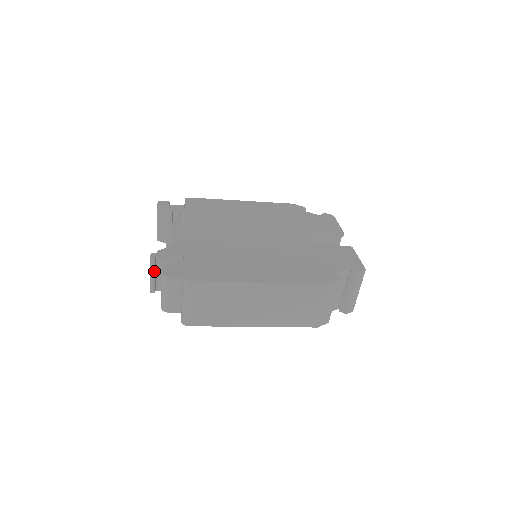
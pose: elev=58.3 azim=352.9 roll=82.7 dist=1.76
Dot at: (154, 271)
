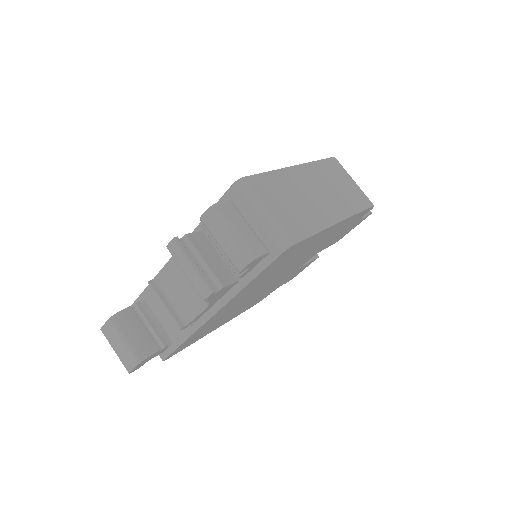
Dot at: (190, 256)
